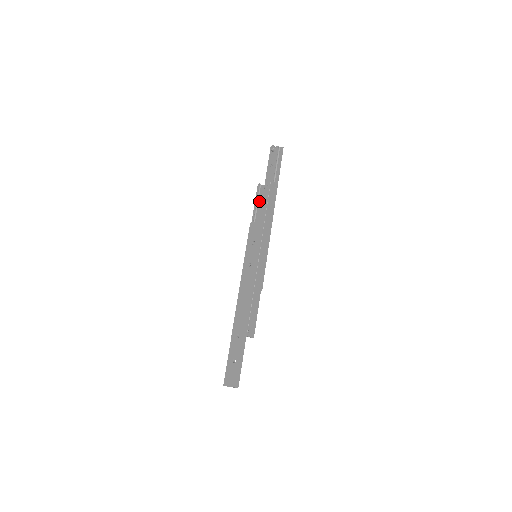
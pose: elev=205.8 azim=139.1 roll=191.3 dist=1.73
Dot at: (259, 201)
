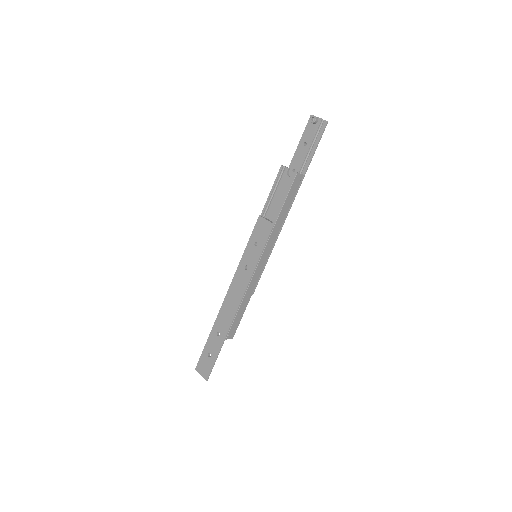
Dot at: (277, 188)
